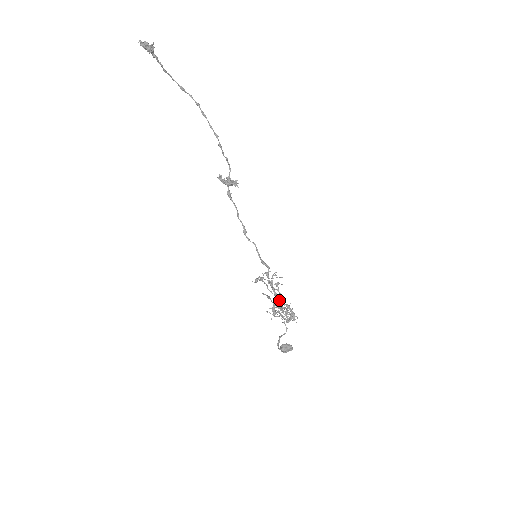
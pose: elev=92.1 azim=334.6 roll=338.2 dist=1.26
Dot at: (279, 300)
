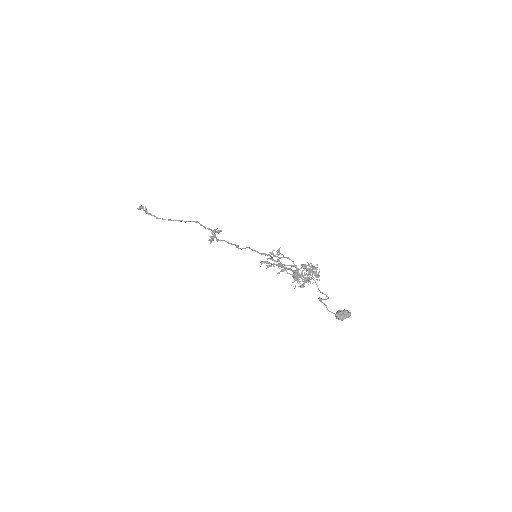
Dot at: (295, 270)
